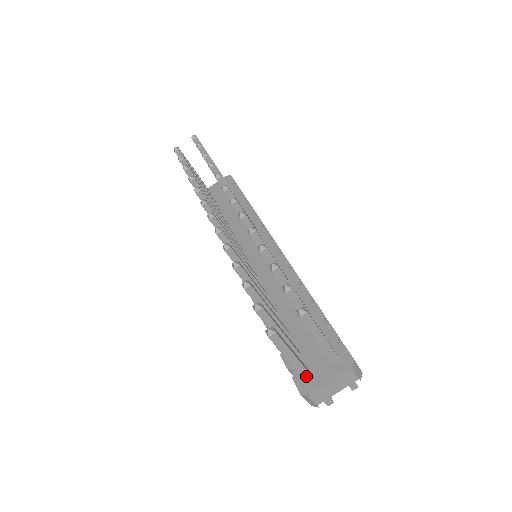
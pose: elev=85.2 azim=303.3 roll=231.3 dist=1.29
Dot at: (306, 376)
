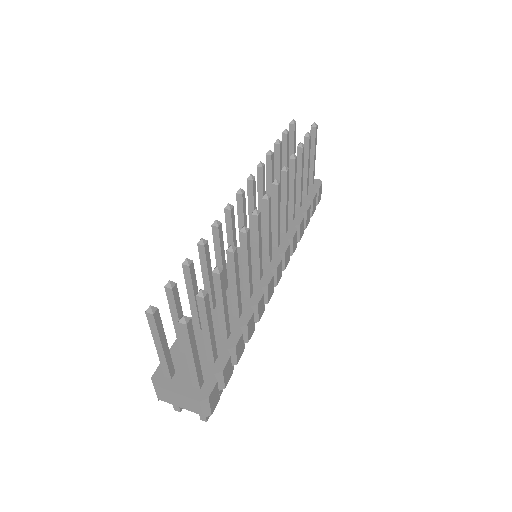
Dot at: (165, 370)
